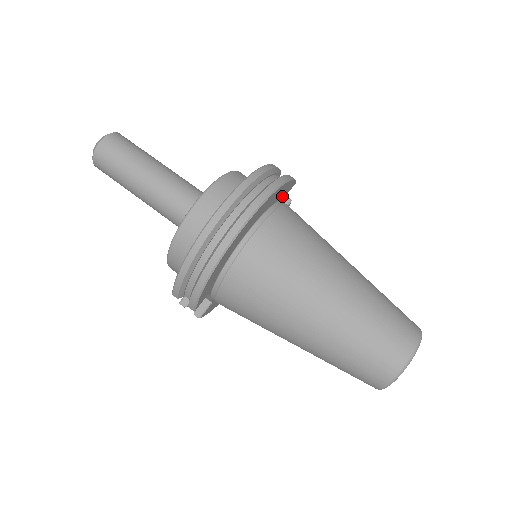
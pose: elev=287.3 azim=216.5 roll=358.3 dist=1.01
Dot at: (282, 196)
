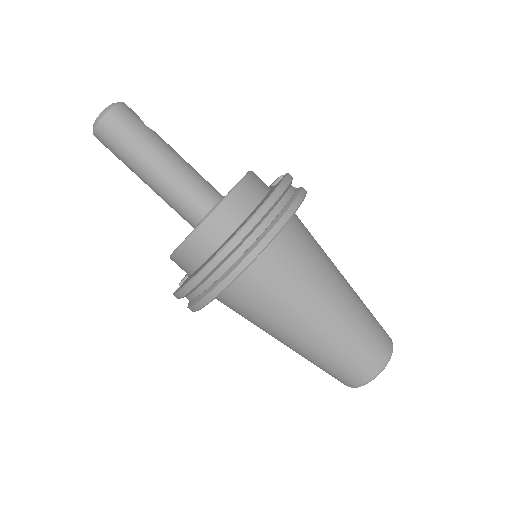
Dot at: occluded
